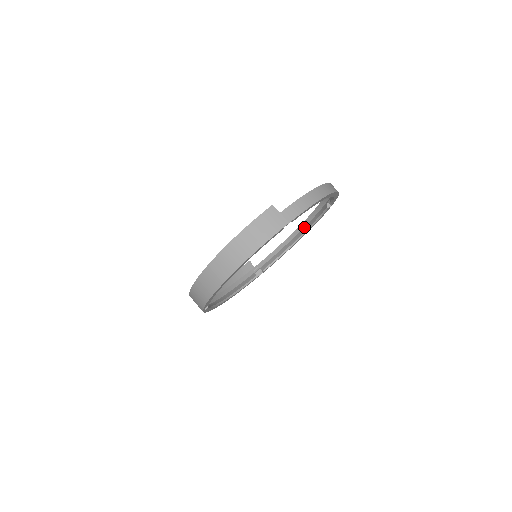
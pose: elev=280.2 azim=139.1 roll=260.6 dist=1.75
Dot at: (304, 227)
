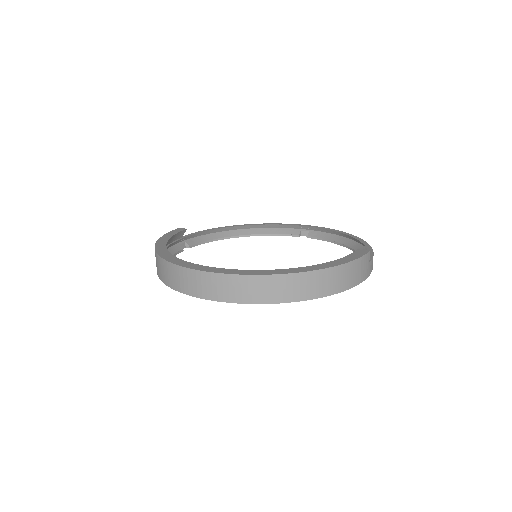
Dot at: (249, 228)
